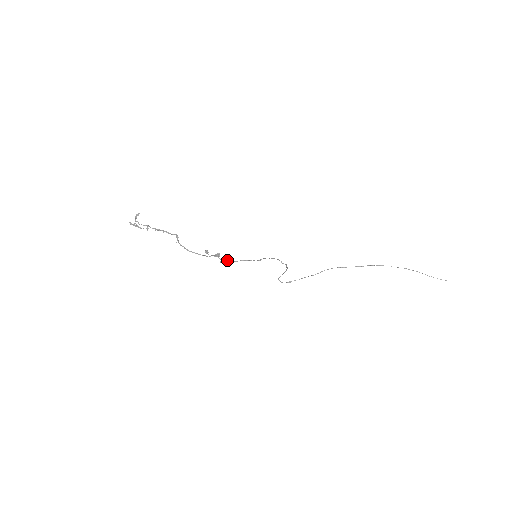
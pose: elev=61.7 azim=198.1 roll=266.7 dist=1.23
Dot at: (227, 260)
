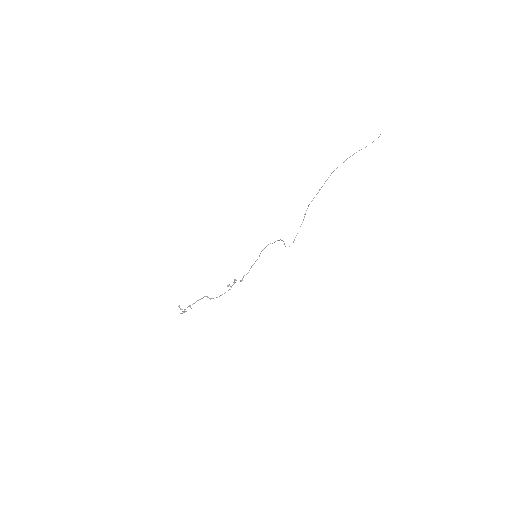
Dot at: occluded
